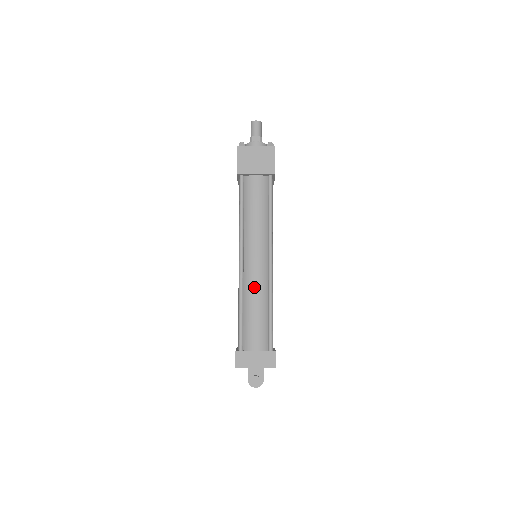
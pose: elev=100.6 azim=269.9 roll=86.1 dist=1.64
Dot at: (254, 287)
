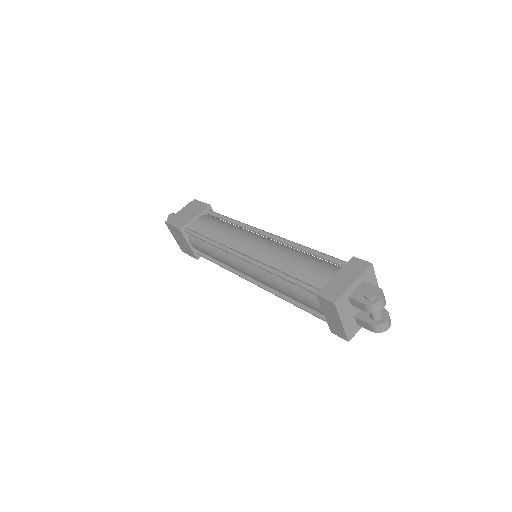
Dot at: (273, 253)
